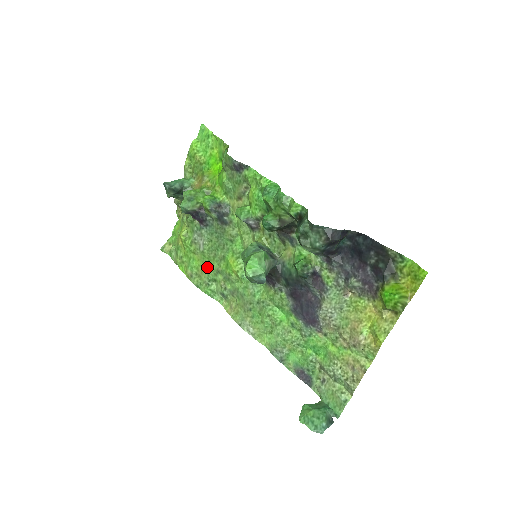
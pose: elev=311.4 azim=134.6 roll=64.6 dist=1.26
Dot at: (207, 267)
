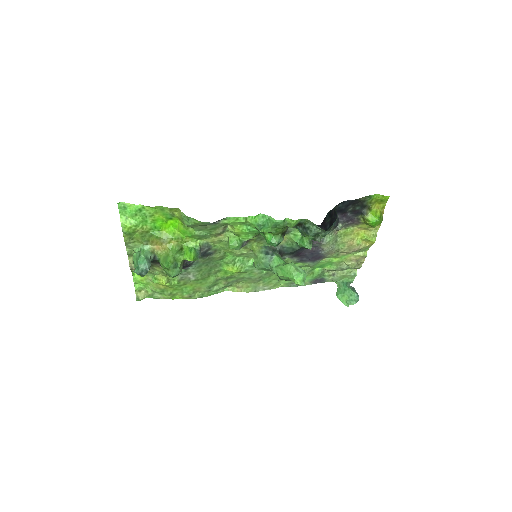
Dot at: (204, 284)
